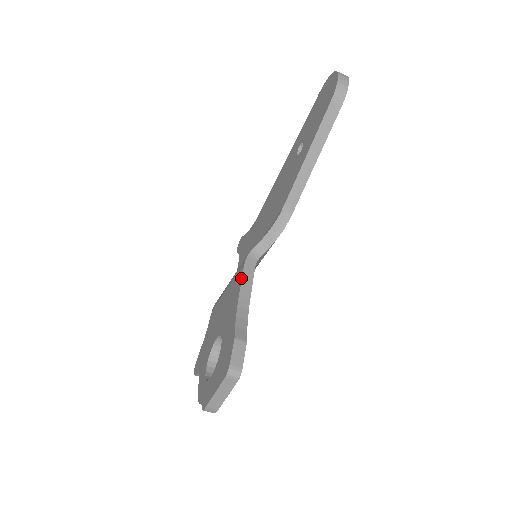
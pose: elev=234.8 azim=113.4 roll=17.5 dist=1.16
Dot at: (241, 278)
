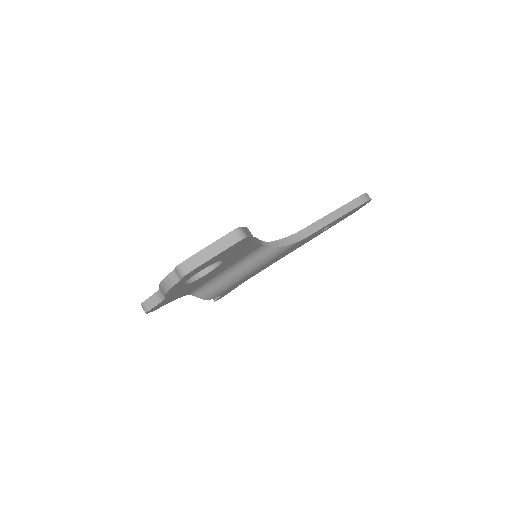
Dot at: occluded
